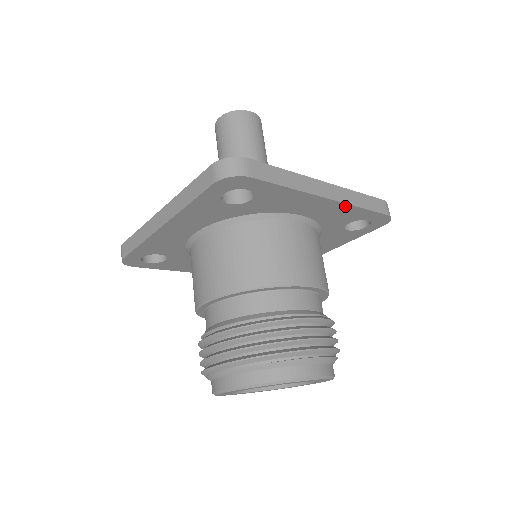
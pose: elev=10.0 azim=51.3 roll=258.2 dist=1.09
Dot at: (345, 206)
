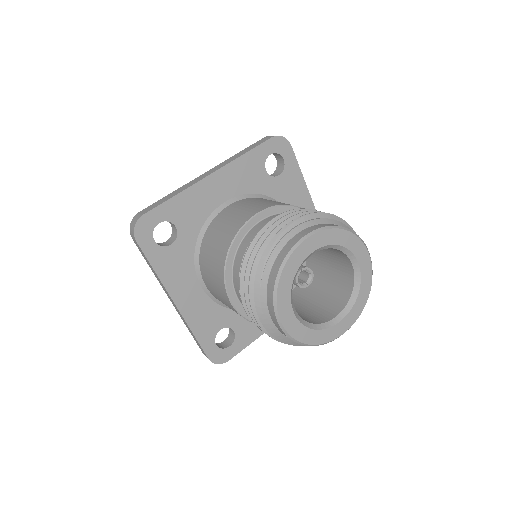
Dot at: occluded
